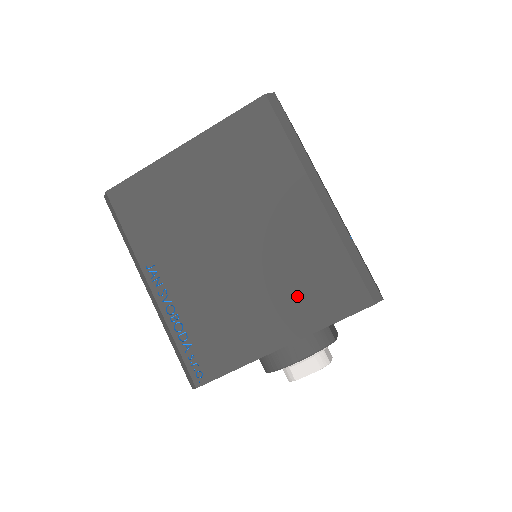
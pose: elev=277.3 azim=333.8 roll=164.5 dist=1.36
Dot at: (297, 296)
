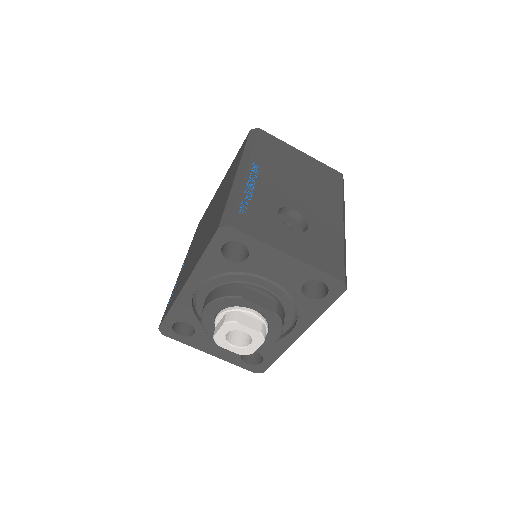
Dot at: occluded
